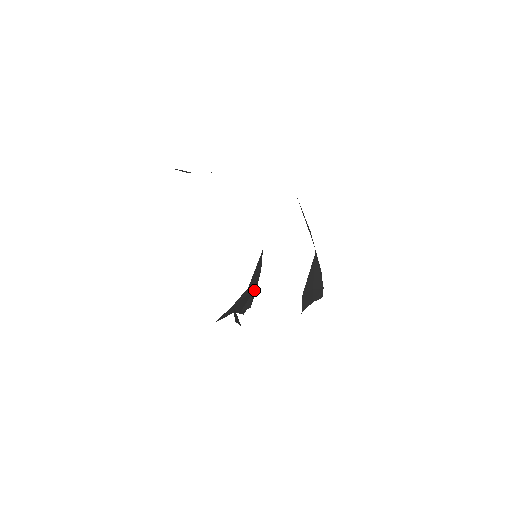
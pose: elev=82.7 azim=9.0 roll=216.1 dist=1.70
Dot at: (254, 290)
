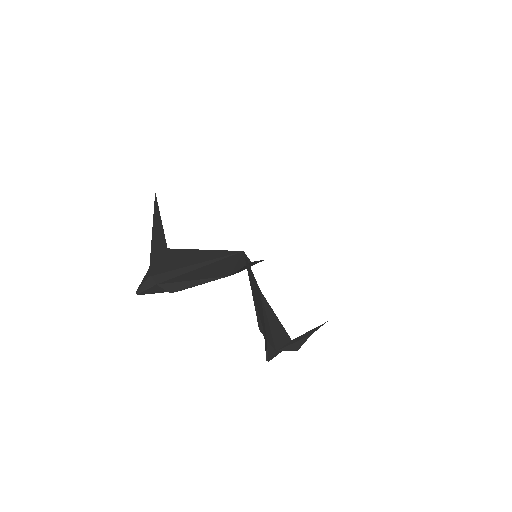
Dot at: occluded
